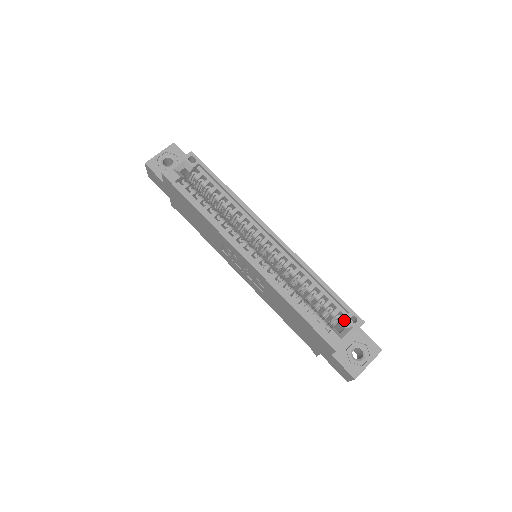
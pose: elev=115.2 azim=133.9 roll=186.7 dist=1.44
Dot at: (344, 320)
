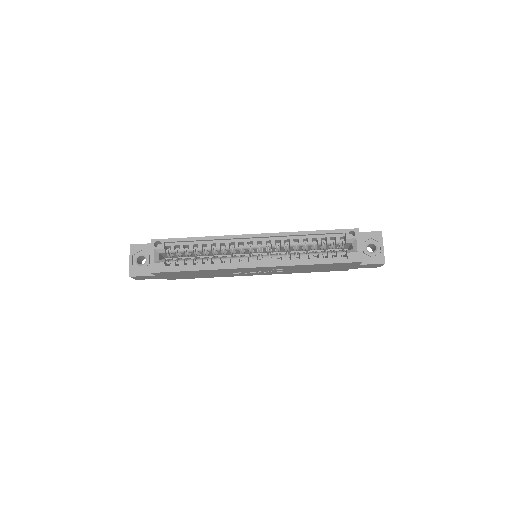
Dot at: (347, 240)
